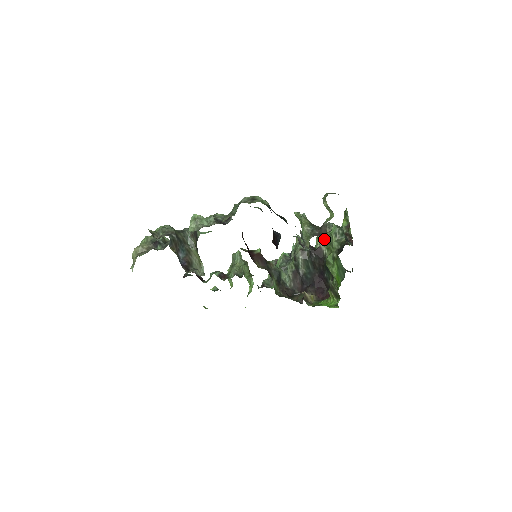
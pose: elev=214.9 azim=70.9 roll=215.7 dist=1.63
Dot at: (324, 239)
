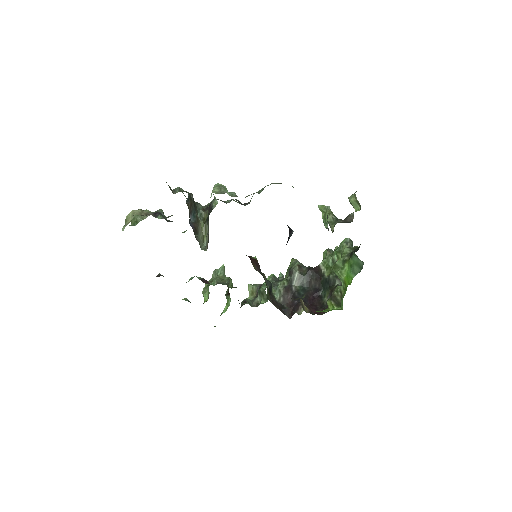
Dot at: (324, 260)
